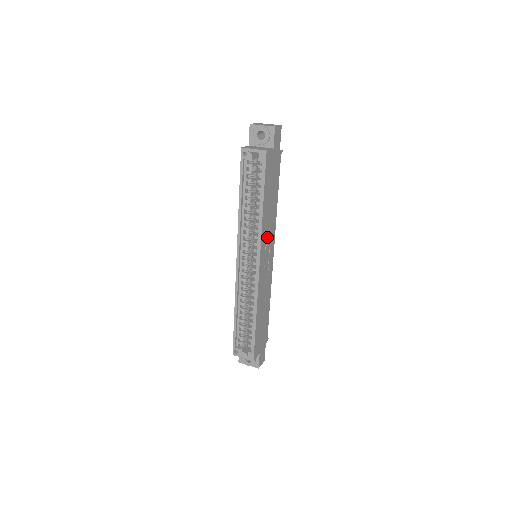
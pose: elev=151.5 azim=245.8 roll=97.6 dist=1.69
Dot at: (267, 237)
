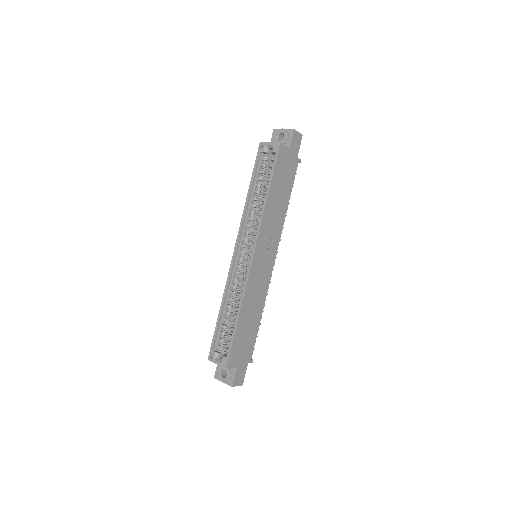
Dot at: (269, 233)
